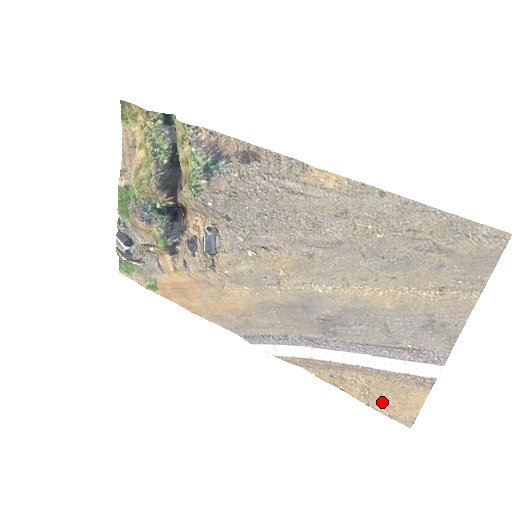
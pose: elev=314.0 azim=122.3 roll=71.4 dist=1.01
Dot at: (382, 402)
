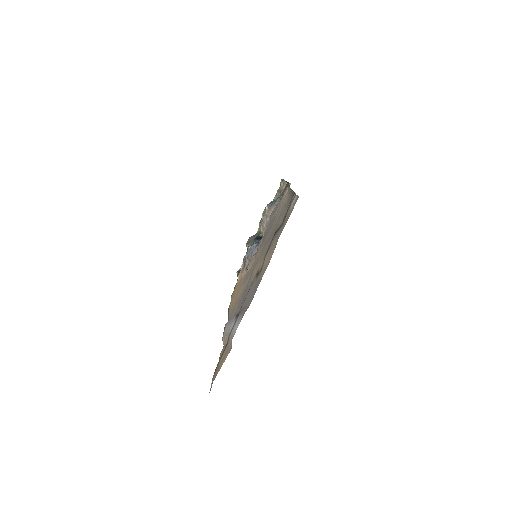
Dot at: occluded
